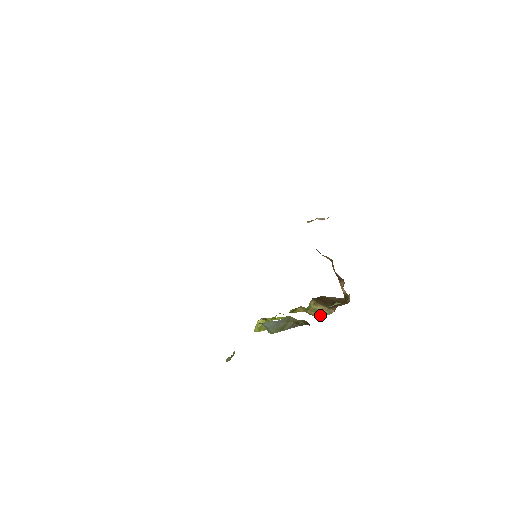
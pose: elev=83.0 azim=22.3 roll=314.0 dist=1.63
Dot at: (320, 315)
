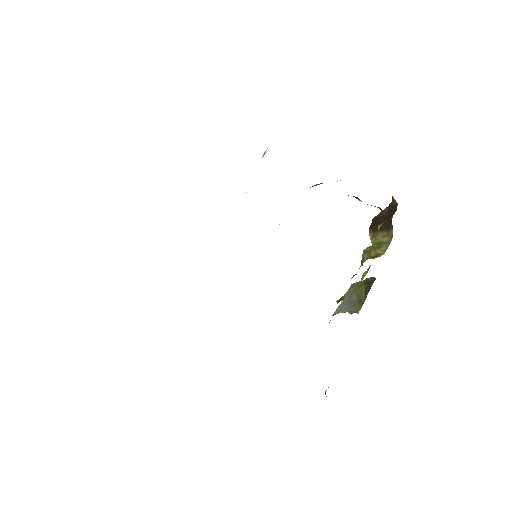
Dot at: (384, 249)
